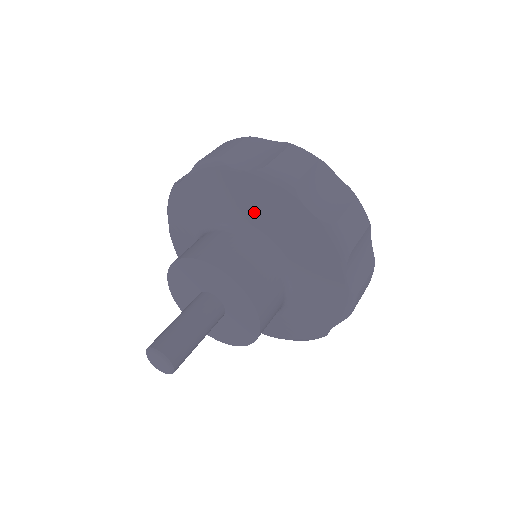
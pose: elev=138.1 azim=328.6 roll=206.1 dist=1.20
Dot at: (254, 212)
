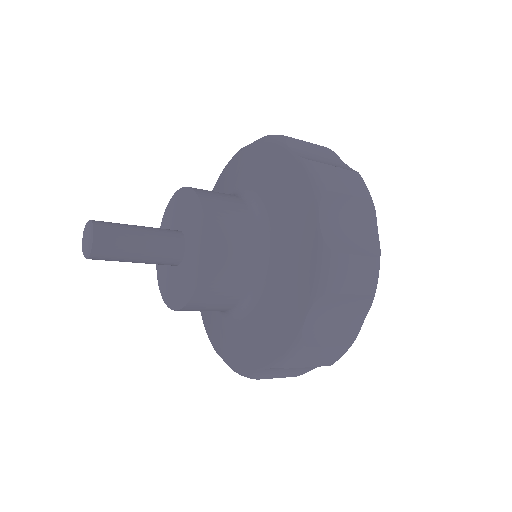
Dot at: (224, 190)
